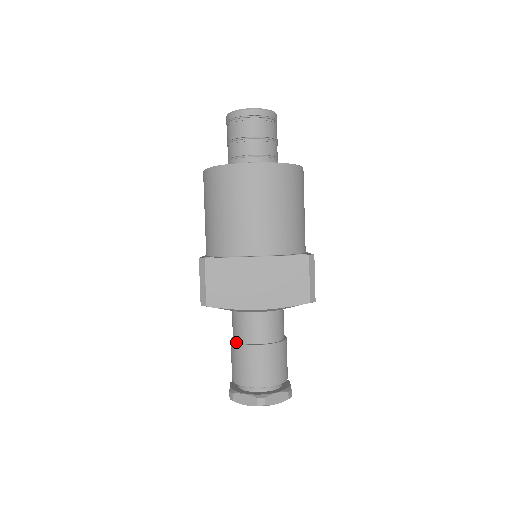
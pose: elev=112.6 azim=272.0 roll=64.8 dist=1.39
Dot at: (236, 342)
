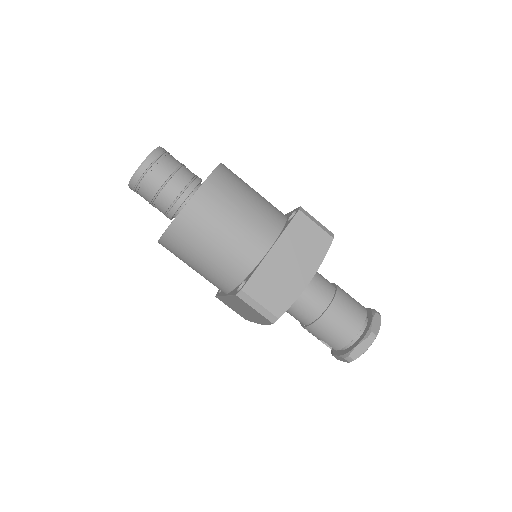
Dot at: (312, 323)
